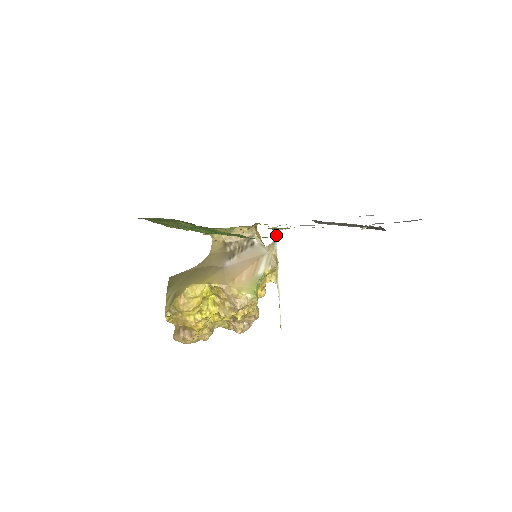
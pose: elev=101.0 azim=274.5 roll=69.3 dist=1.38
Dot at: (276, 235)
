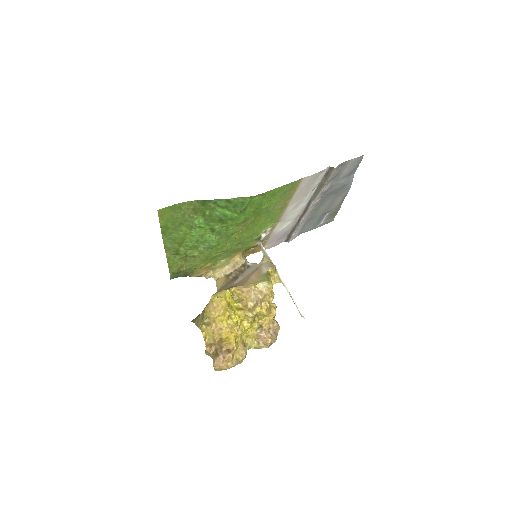
Dot at: (263, 248)
